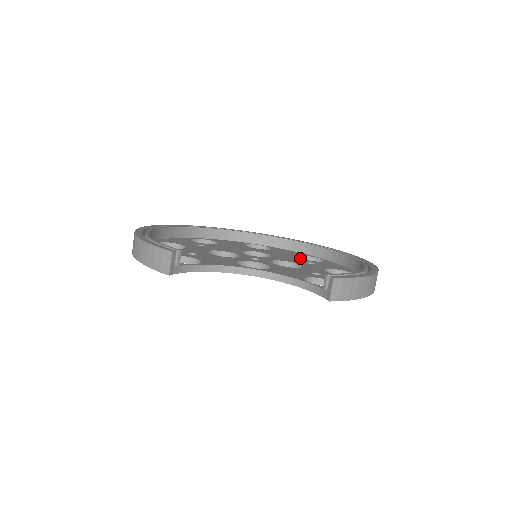
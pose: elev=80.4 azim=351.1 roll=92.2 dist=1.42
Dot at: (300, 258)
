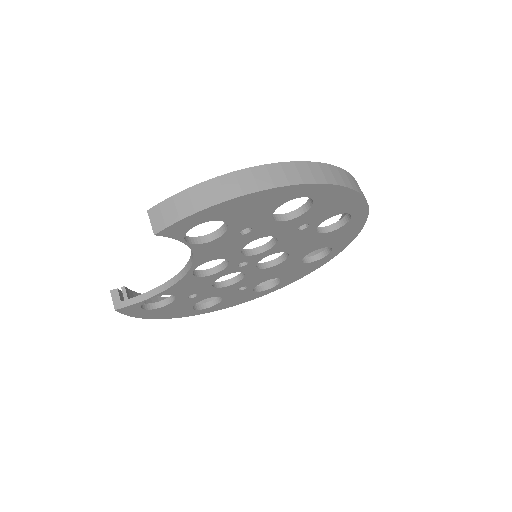
Dot at: occluded
